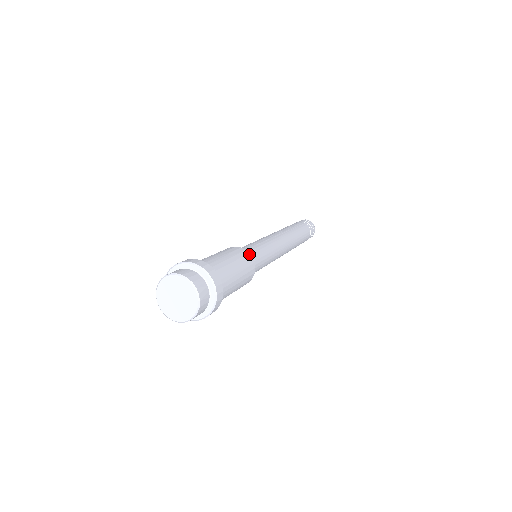
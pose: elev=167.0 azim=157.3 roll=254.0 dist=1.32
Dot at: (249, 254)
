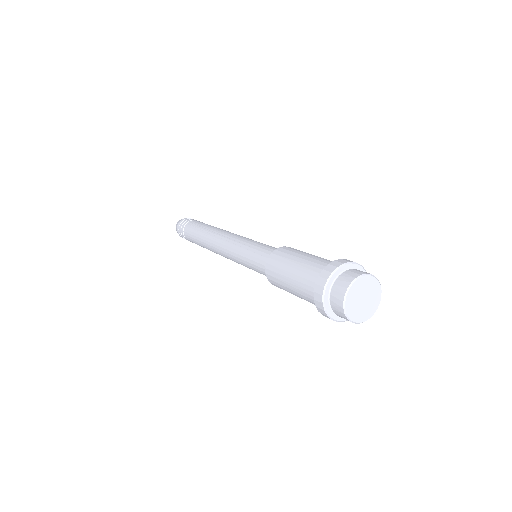
Dot at: (281, 248)
